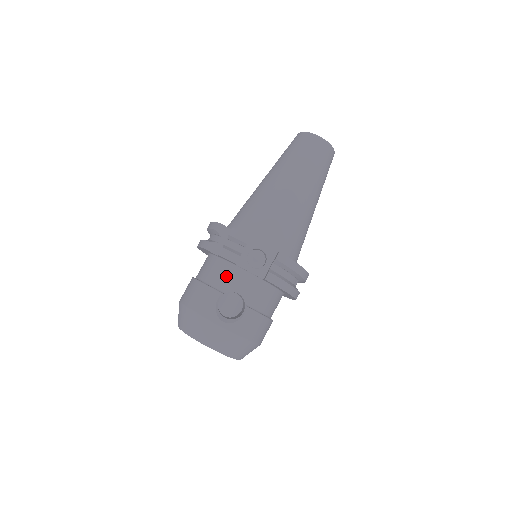
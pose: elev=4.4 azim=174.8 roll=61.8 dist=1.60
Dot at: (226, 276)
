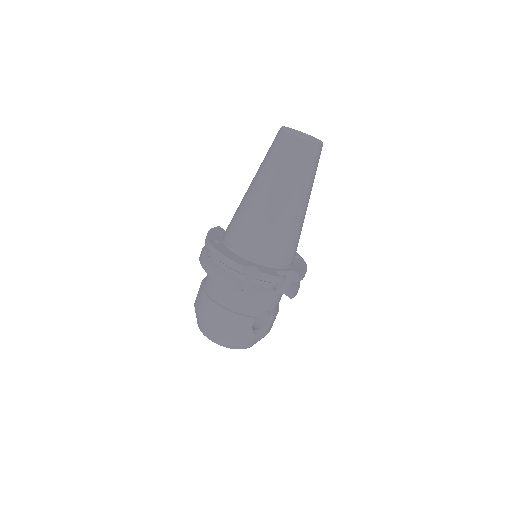
Dot at: (255, 304)
